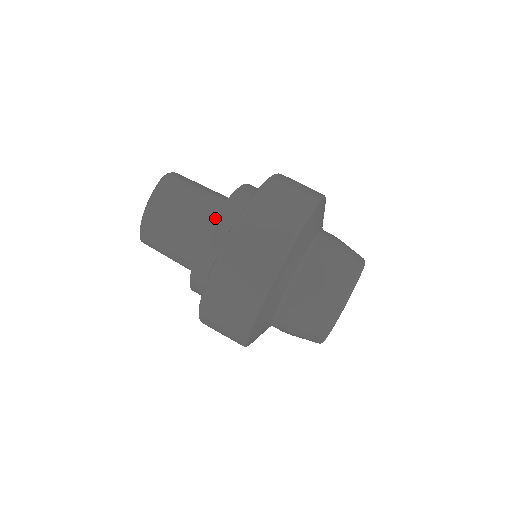
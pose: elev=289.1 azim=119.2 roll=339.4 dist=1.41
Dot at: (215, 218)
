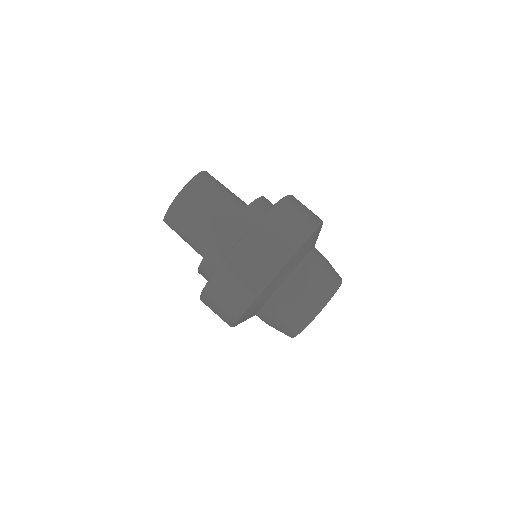
Dot at: (240, 213)
